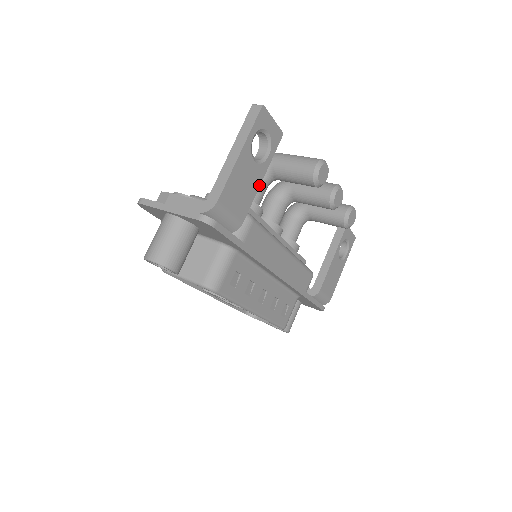
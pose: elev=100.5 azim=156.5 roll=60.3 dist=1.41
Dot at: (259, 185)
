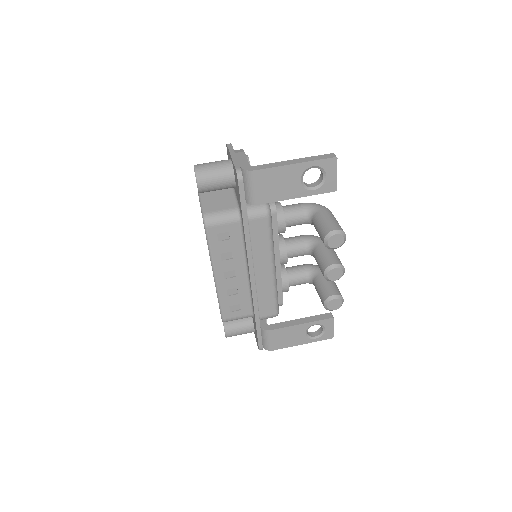
Dot at: (290, 198)
